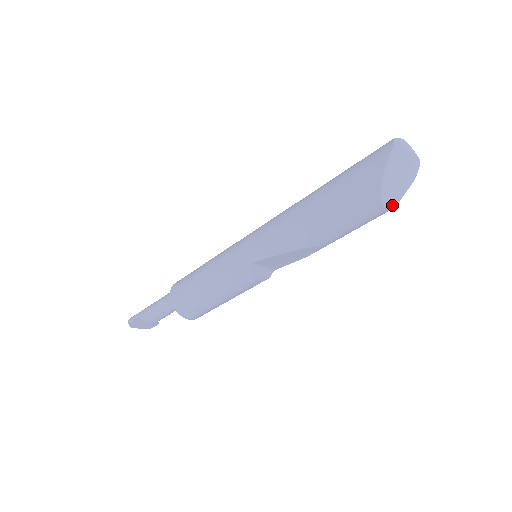
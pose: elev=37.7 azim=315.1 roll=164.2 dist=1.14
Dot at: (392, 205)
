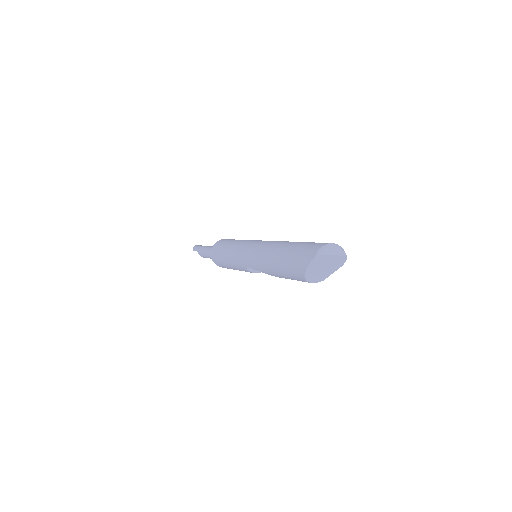
Dot at: (320, 280)
